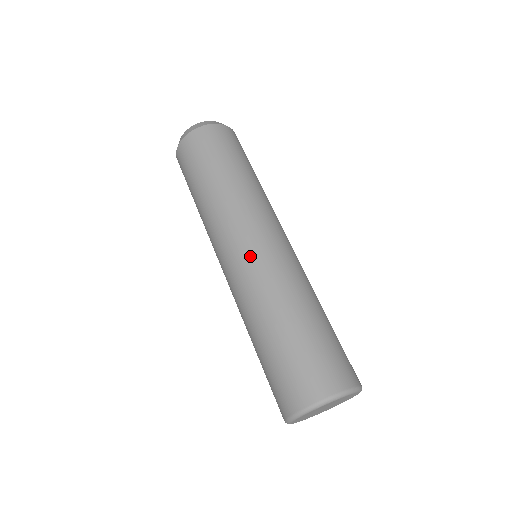
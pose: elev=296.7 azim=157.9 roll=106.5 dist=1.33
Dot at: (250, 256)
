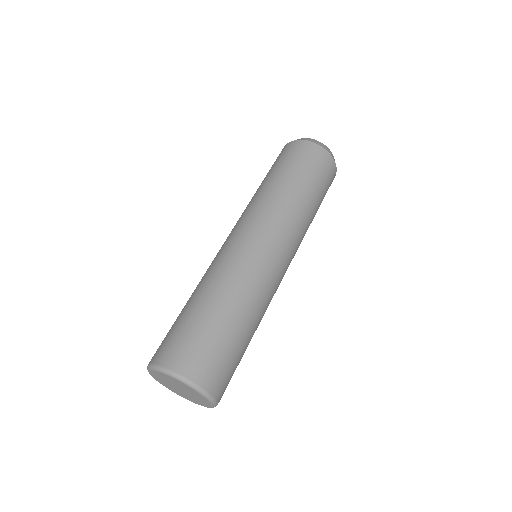
Dot at: (243, 245)
